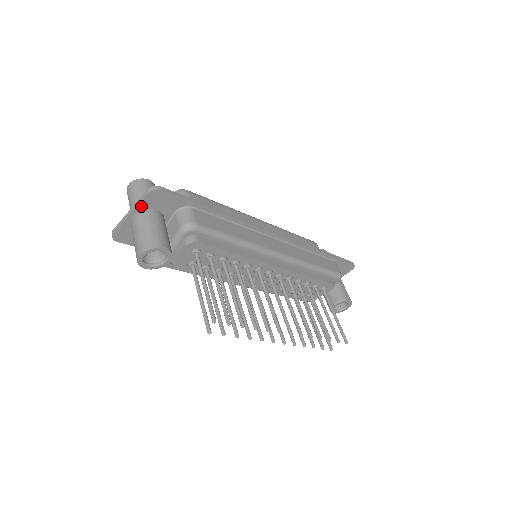
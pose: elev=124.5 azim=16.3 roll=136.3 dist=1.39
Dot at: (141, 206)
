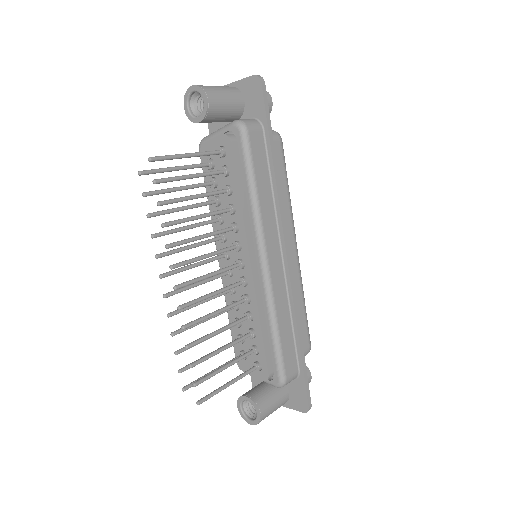
Dot at: (240, 84)
